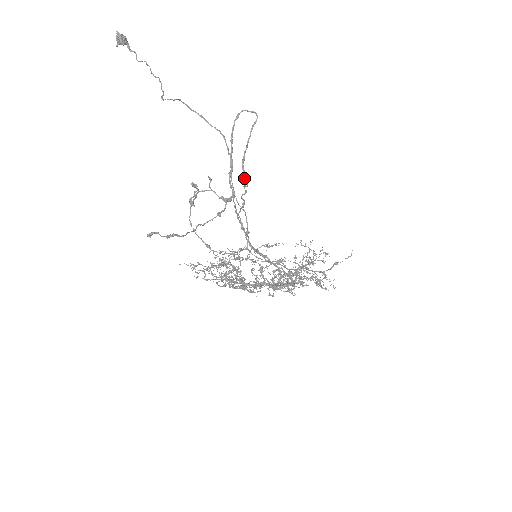
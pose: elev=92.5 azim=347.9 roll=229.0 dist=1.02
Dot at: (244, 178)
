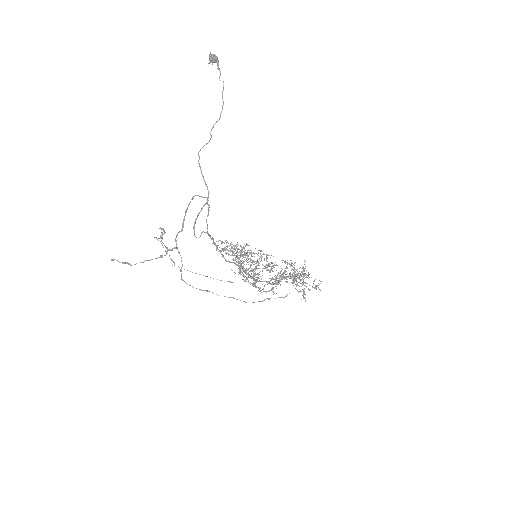
Dot at: (194, 234)
